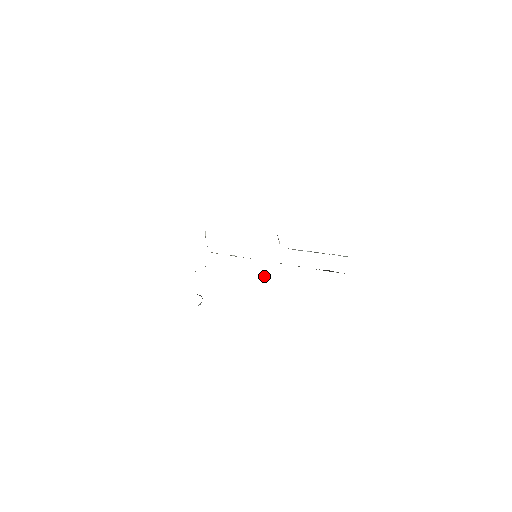
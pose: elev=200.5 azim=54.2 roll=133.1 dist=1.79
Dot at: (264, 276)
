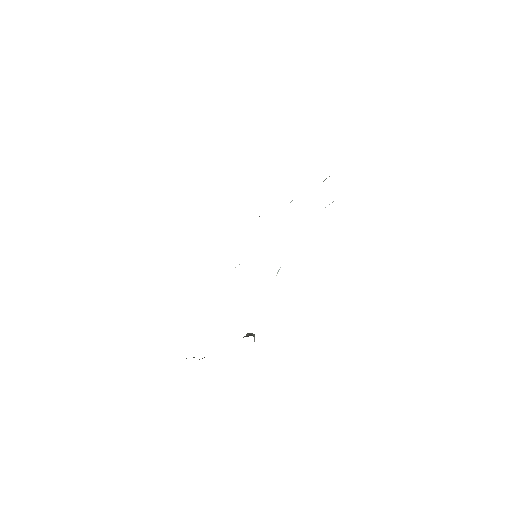
Dot at: (279, 269)
